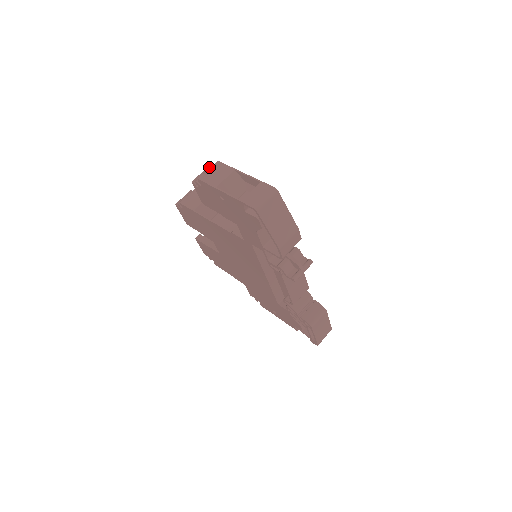
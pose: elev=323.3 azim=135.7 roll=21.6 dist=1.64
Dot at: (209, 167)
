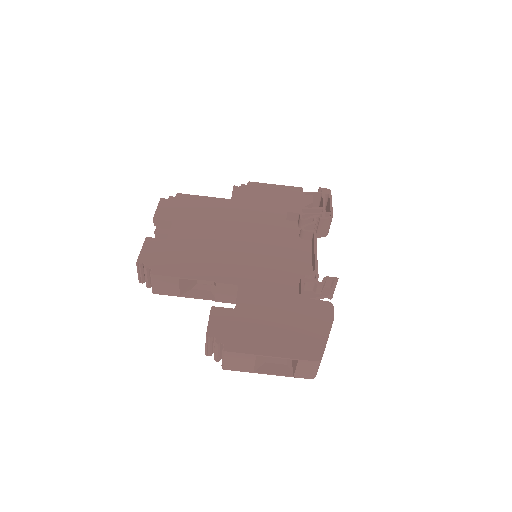
Dot at: (207, 340)
